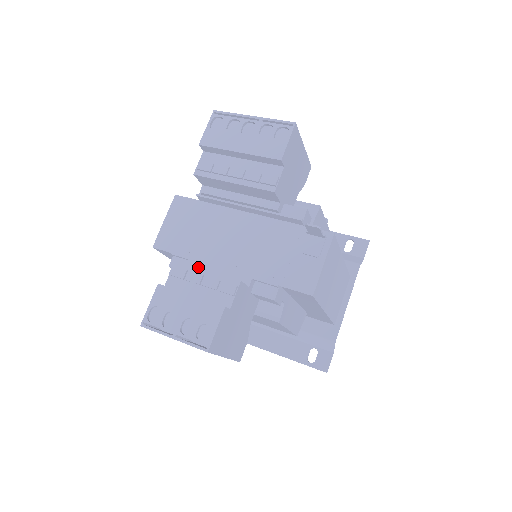
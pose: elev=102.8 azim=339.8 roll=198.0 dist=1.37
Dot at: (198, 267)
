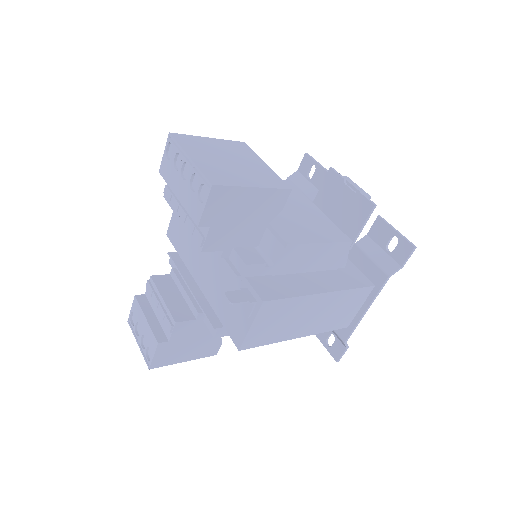
Dot at: (159, 292)
